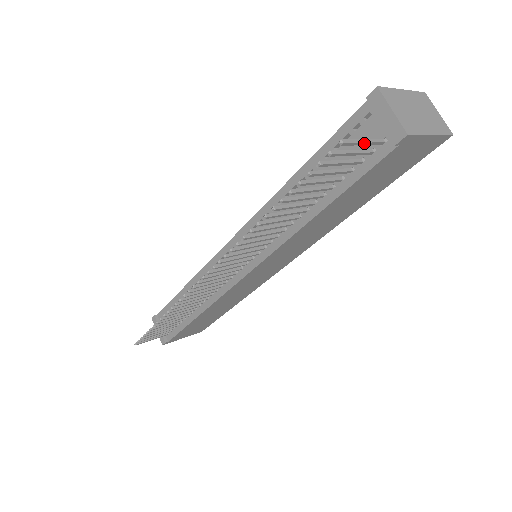
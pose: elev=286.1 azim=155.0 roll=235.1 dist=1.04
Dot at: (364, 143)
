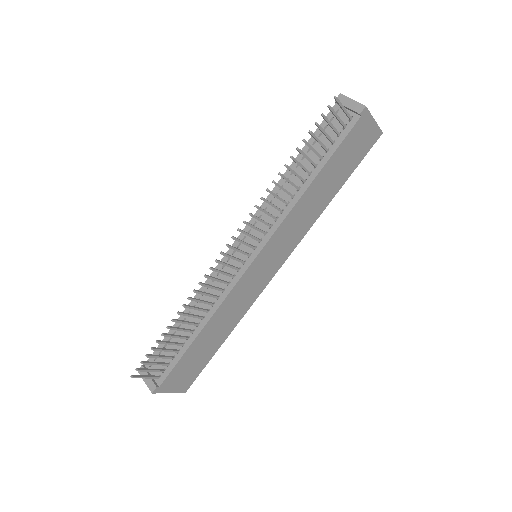
Dot at: (344, 108)
